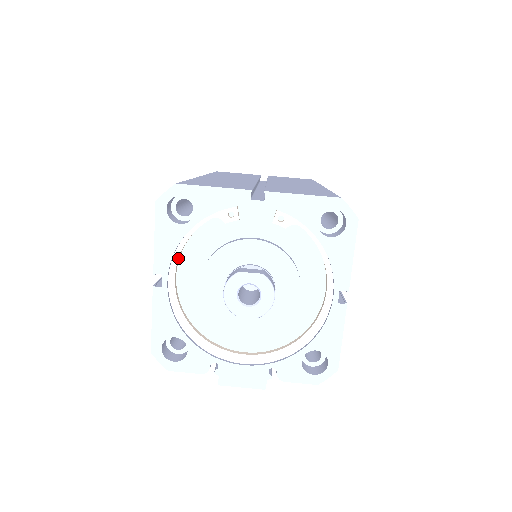
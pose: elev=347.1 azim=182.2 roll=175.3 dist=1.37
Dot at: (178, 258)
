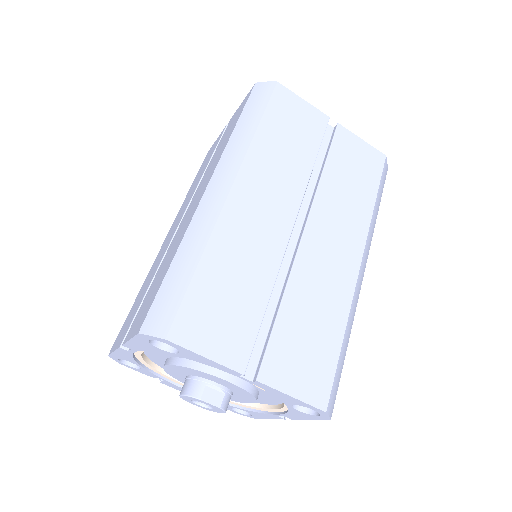
Dot at: occluded
